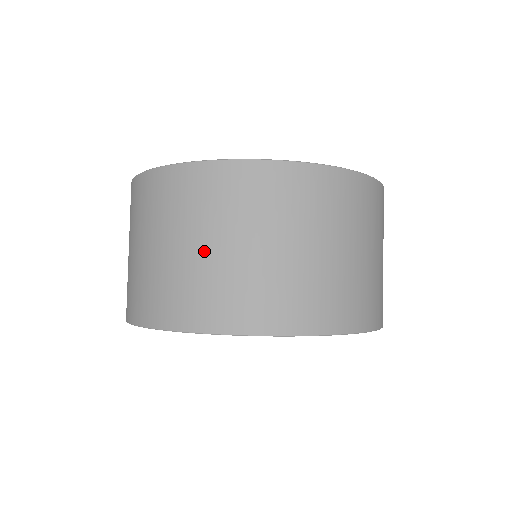
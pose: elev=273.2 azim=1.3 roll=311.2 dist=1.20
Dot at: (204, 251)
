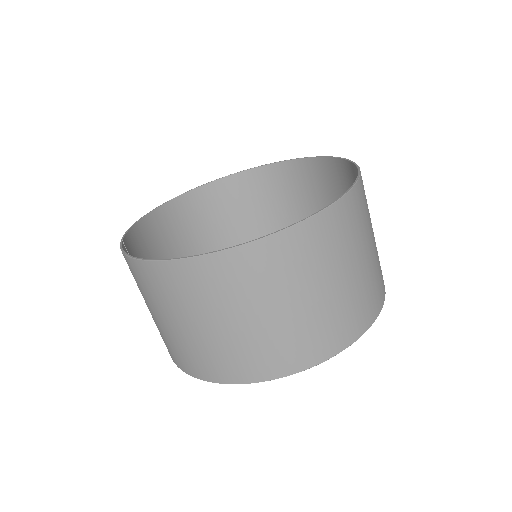
Dot at: (348, 279)
